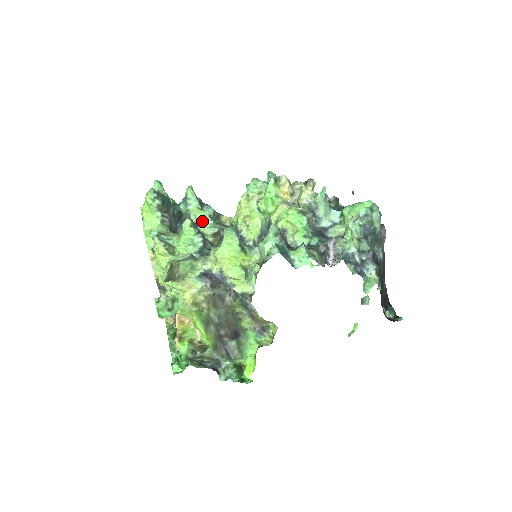
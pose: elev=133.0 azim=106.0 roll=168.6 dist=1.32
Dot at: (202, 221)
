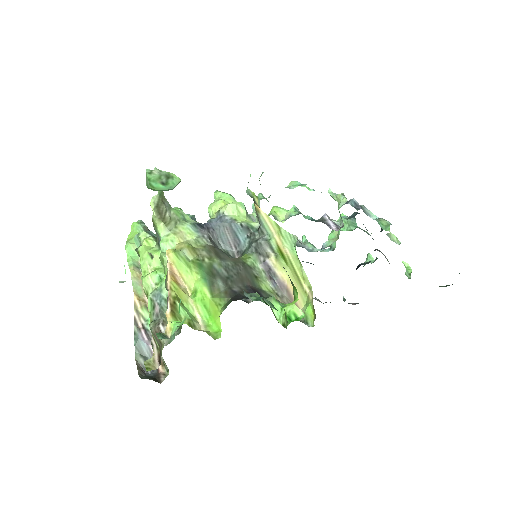
Dot at: occluded
